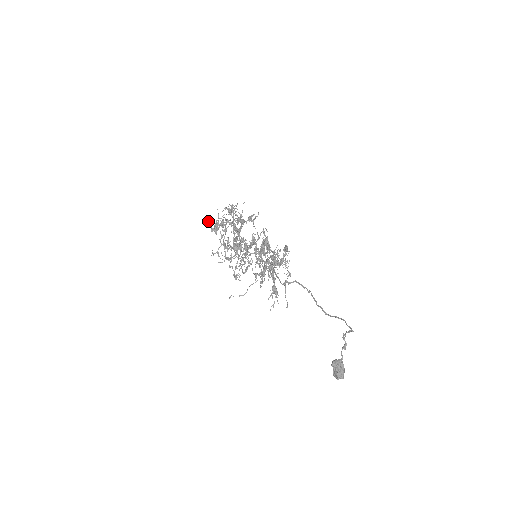
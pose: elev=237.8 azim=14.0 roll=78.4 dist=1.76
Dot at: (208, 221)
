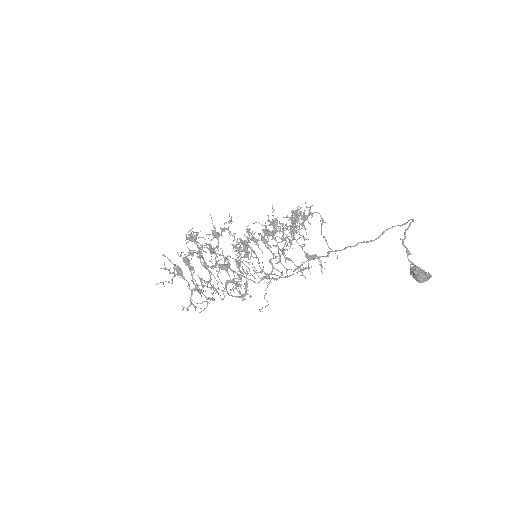
Dot at: (166, 269)
